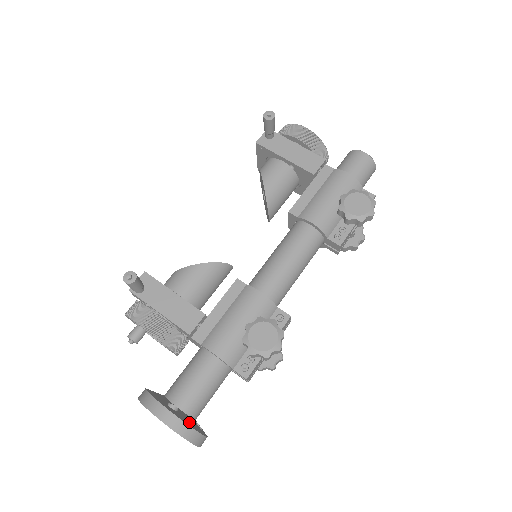
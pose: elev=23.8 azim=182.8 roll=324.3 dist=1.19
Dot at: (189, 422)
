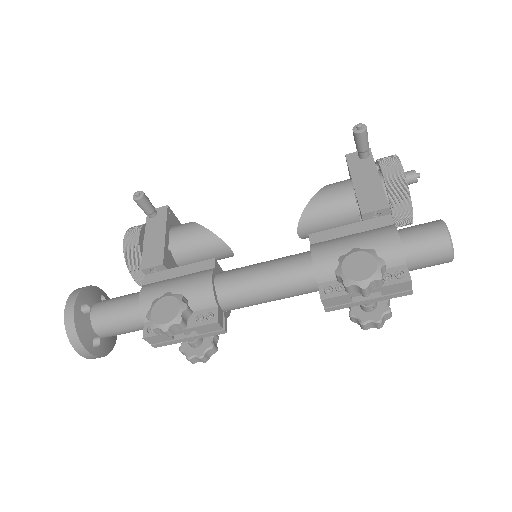
Dot at: (82, 328)
